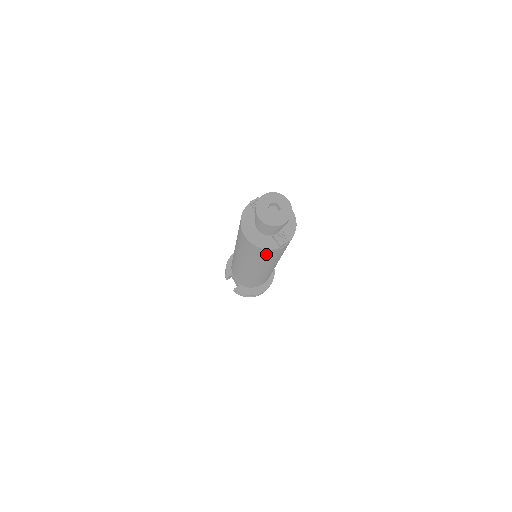
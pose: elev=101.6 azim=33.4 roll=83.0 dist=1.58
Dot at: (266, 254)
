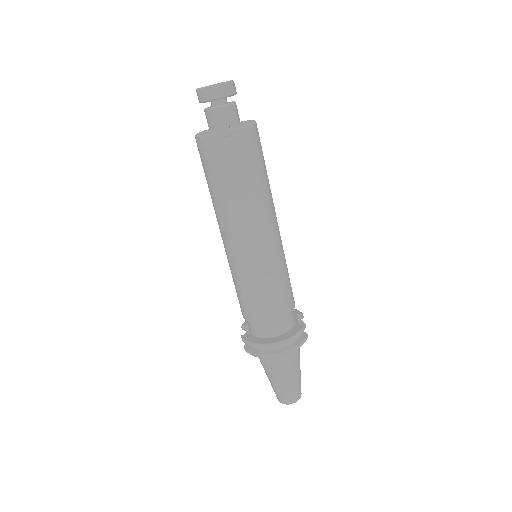
Dot at: (211, 156)
